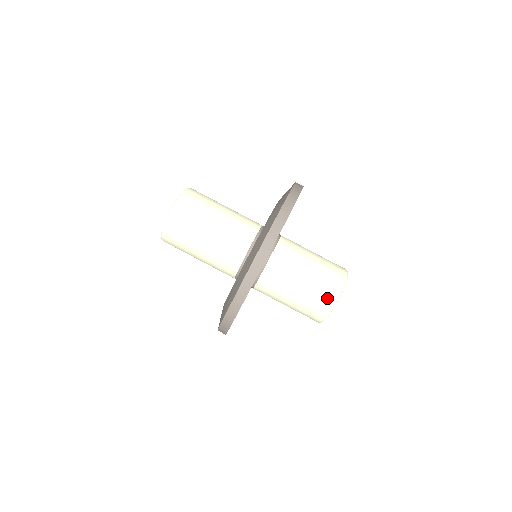
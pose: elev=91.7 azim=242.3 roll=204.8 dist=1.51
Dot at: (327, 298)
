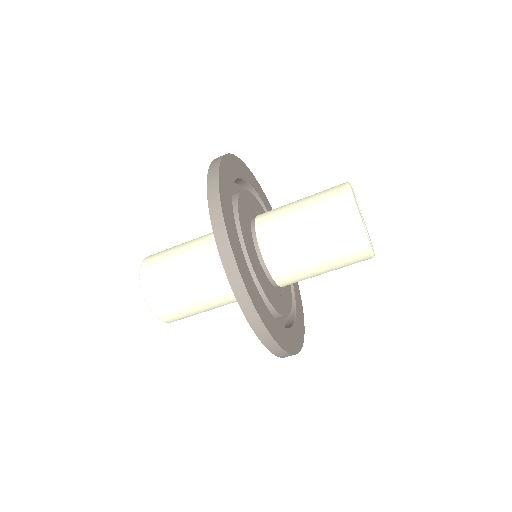
Dot at: (346, 222)
